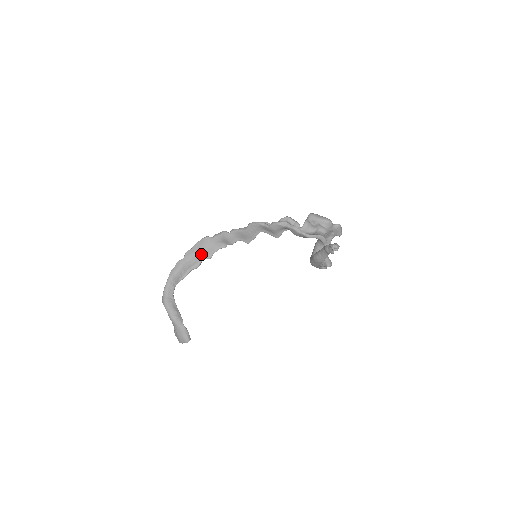
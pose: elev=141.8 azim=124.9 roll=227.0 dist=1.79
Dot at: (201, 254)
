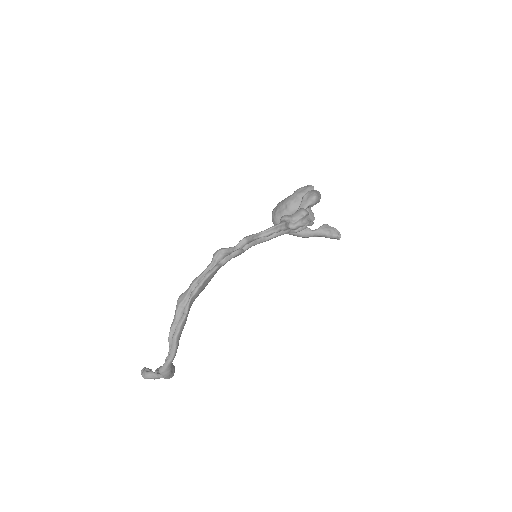
Dot at: occluded
